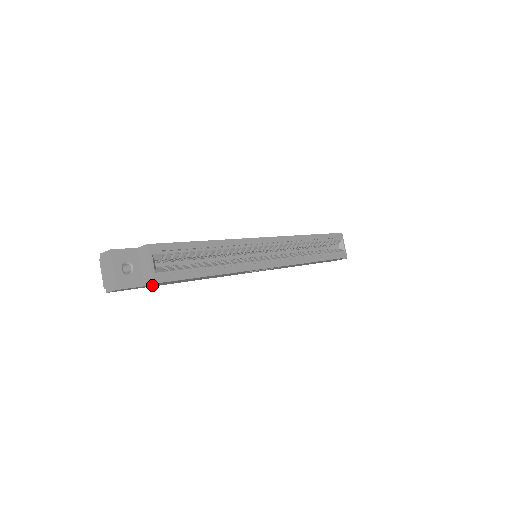
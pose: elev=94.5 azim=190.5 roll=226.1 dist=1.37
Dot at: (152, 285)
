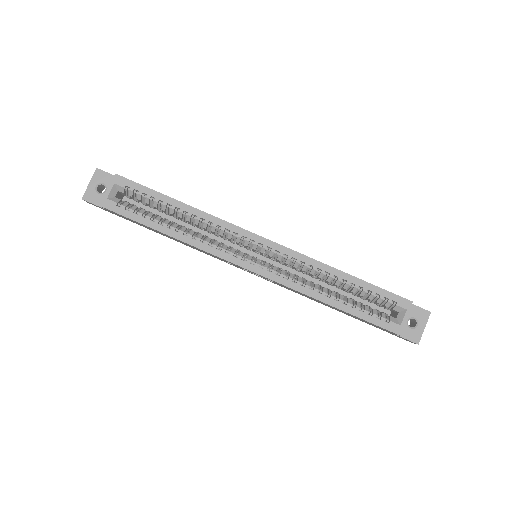
Dot at: occluded
